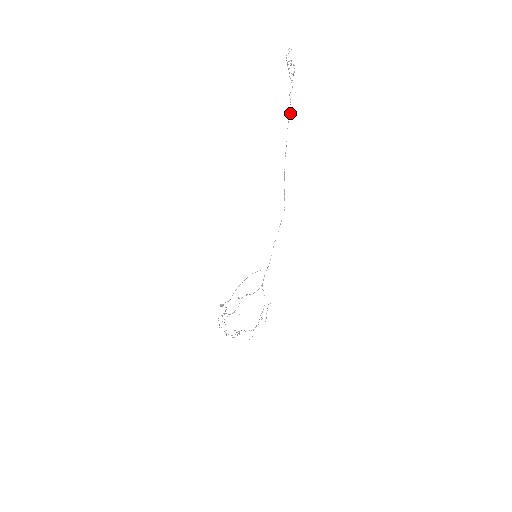
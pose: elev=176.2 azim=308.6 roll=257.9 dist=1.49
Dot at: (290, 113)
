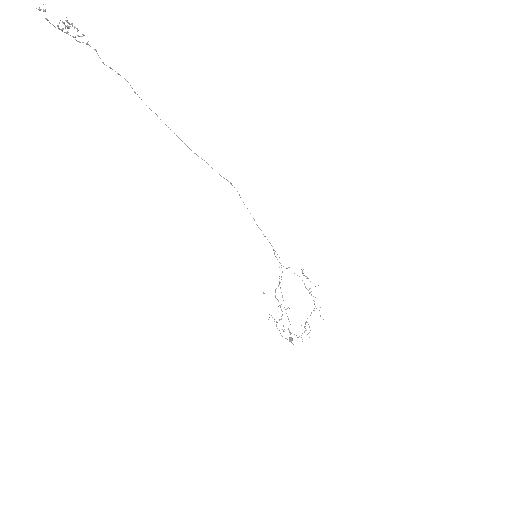
Dot at: occluded
